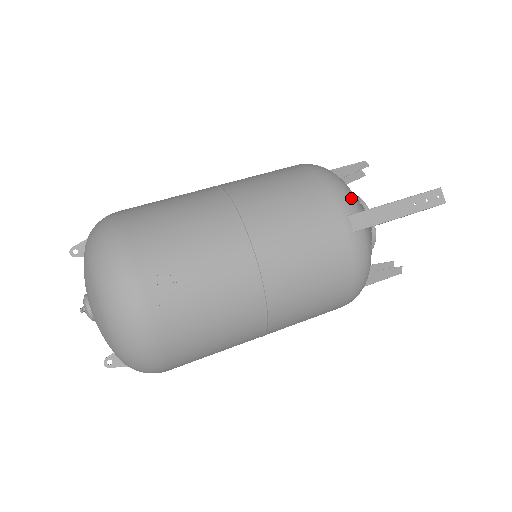
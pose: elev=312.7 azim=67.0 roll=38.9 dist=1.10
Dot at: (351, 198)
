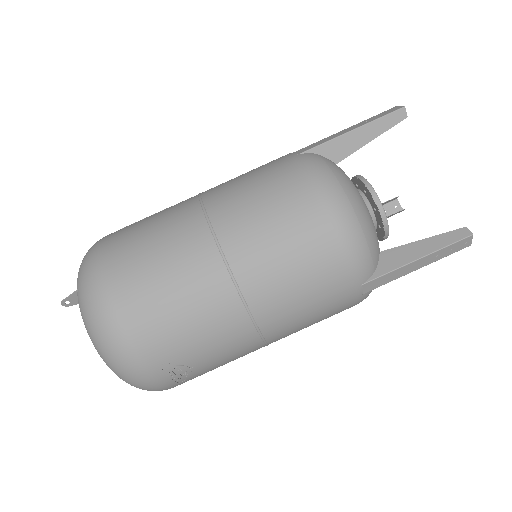
Dot at: (370, 261)
